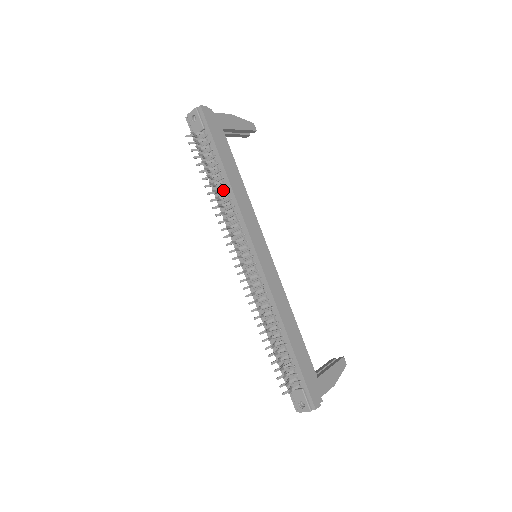
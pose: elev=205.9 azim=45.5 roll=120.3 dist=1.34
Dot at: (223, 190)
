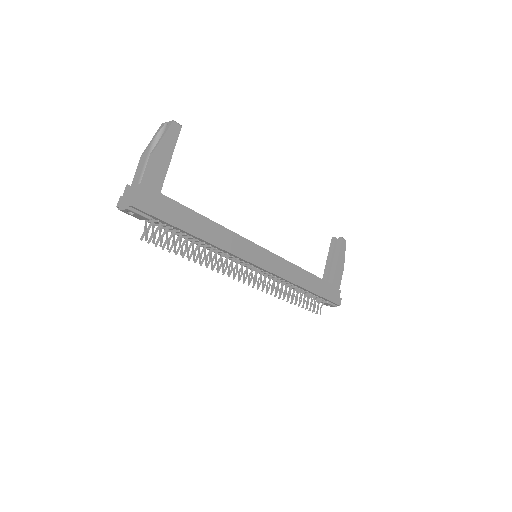
Dot at: (205, 248)
